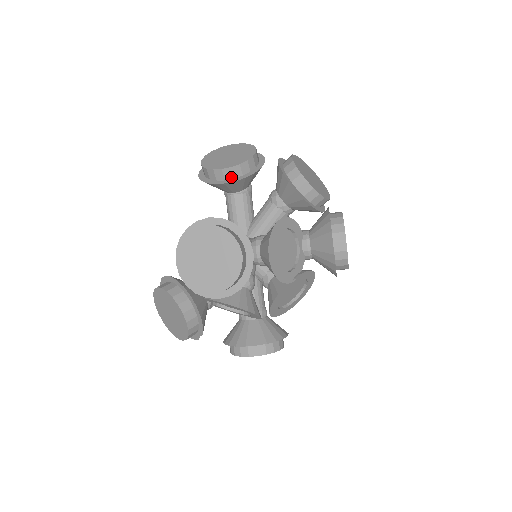
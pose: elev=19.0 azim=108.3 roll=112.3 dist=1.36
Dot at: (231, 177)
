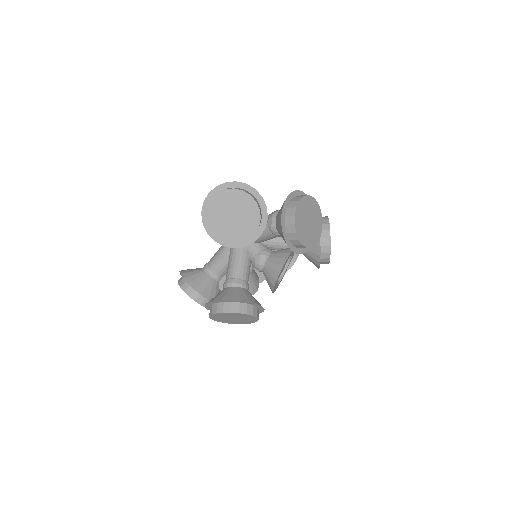
Dot at: occluded
